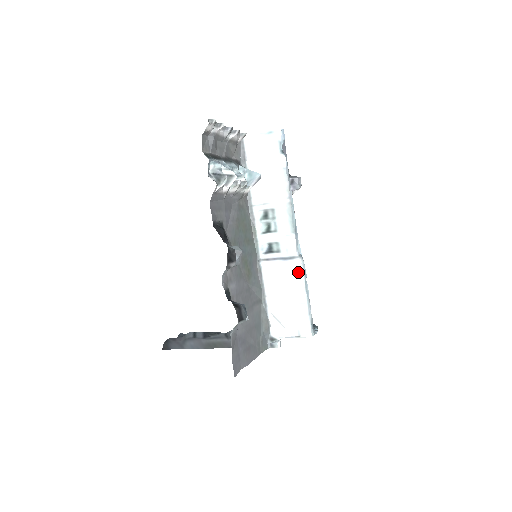
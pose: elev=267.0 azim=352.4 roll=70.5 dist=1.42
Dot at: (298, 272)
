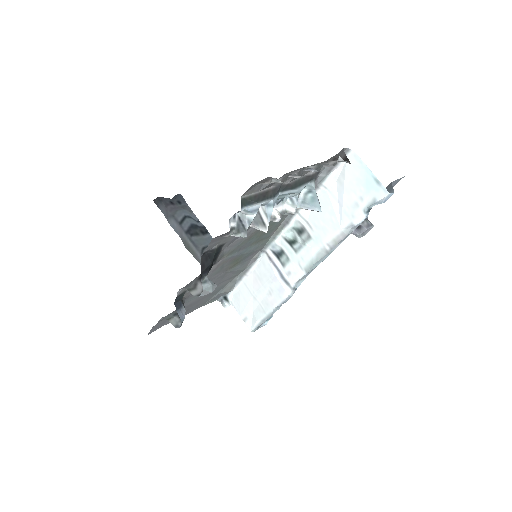
Dot at: (281, 295)
